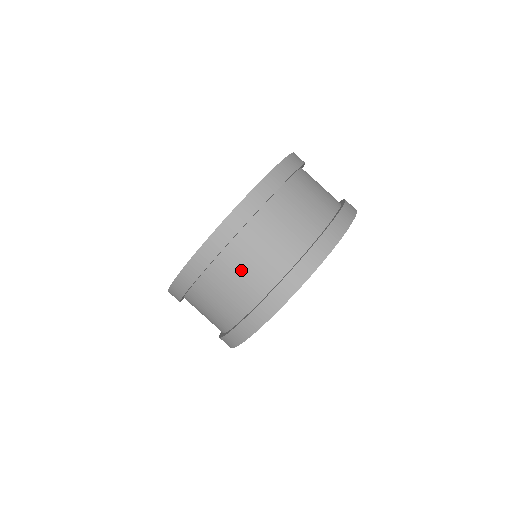
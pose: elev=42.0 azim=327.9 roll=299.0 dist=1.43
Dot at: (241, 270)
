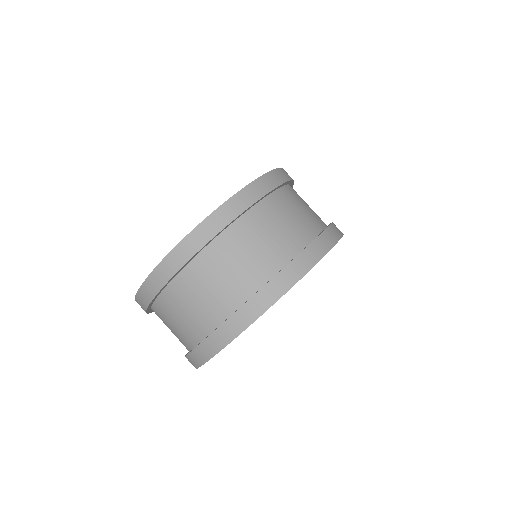
Dot at: (168, 326)
